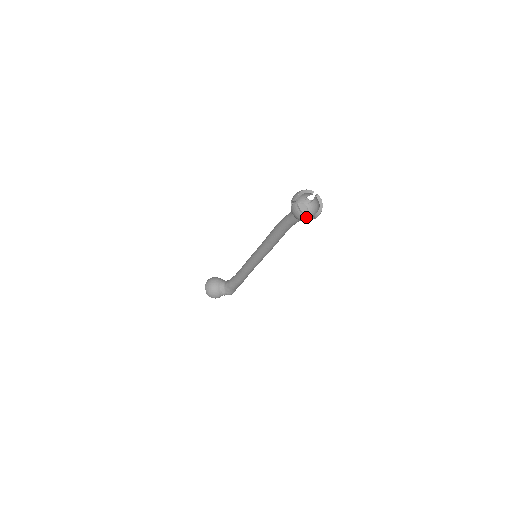
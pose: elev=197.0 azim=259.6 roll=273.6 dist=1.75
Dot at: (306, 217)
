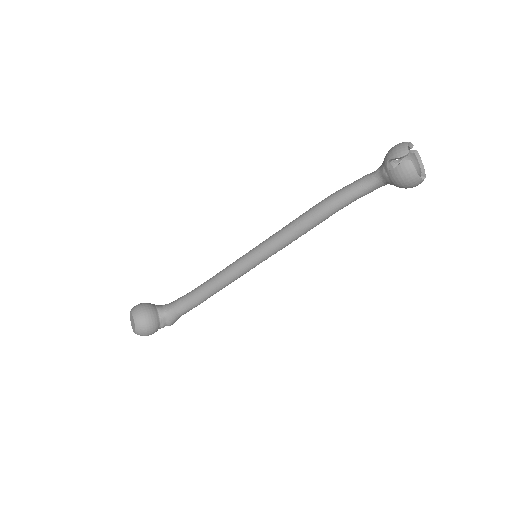
Dot at: (420, 180)
